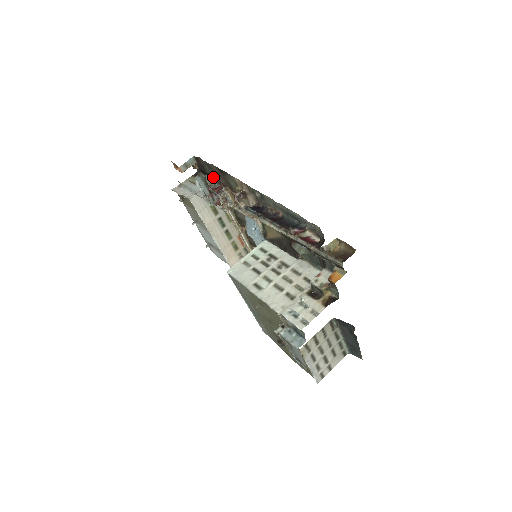
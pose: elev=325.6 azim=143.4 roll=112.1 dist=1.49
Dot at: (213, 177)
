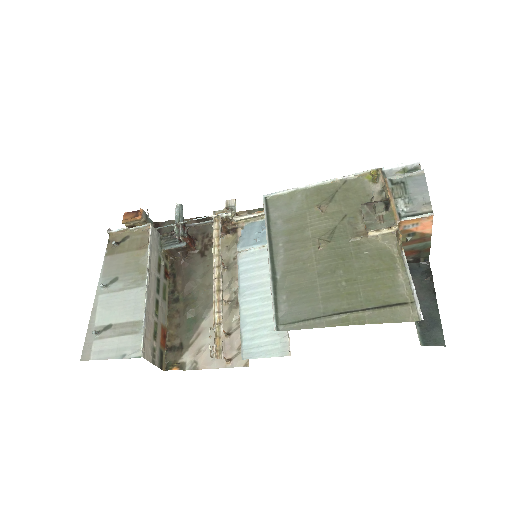
Dot at: occluded
